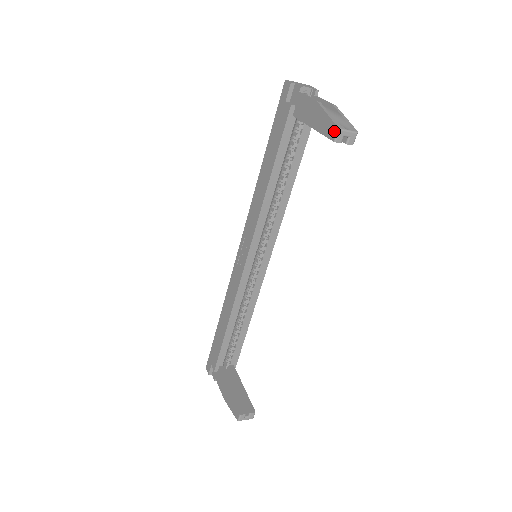
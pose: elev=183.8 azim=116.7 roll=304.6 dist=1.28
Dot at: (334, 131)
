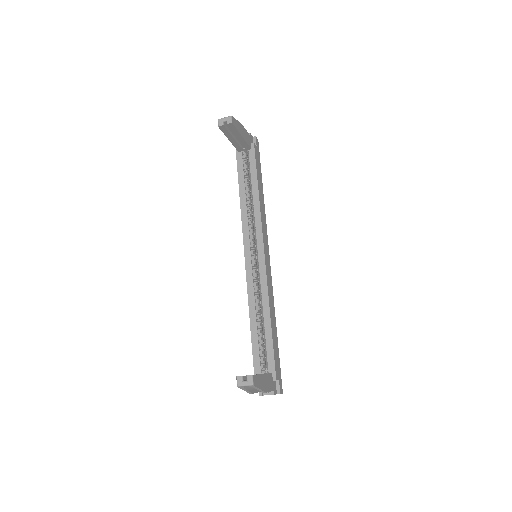
Dot at: (219, 123)
